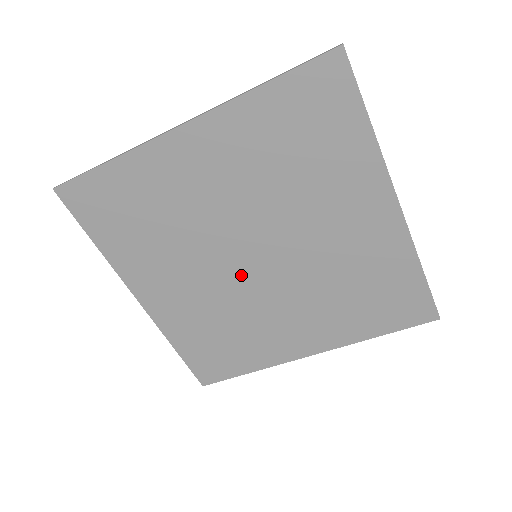
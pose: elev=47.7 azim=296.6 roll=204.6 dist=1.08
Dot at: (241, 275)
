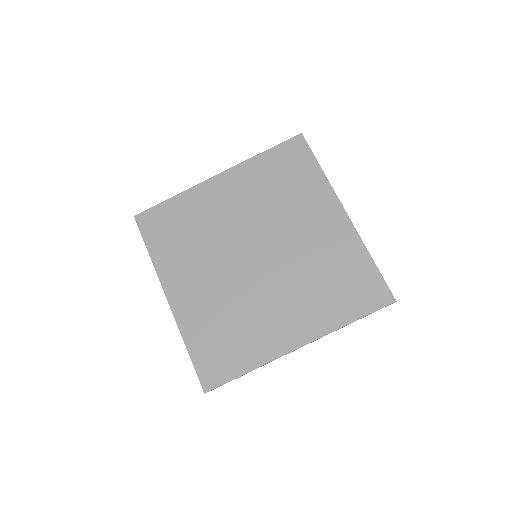
Dot at: (245, 271)
